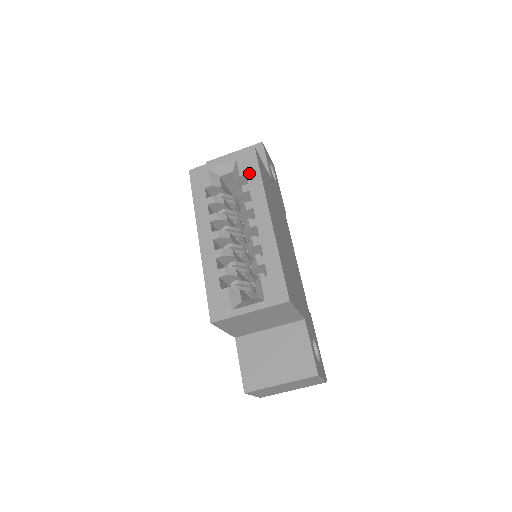
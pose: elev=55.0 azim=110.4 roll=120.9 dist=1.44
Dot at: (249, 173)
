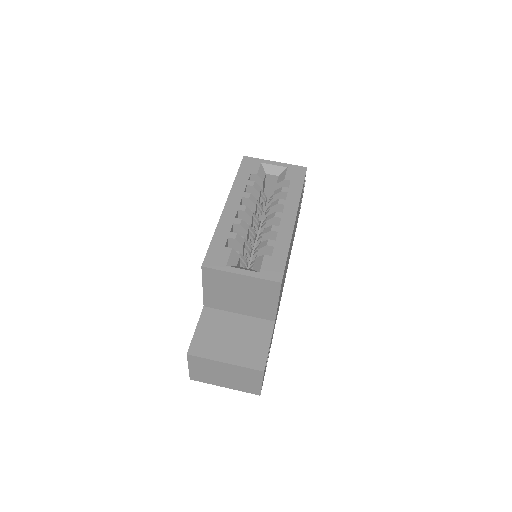
Dot at: (293, 181)
